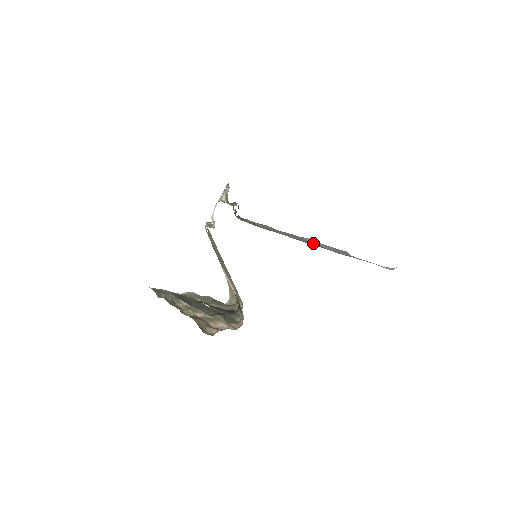
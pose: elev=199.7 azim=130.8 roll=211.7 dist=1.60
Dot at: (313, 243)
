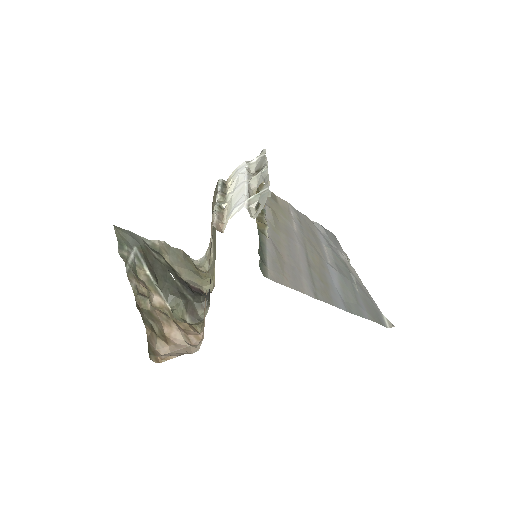
Dot at: (327, 274)
